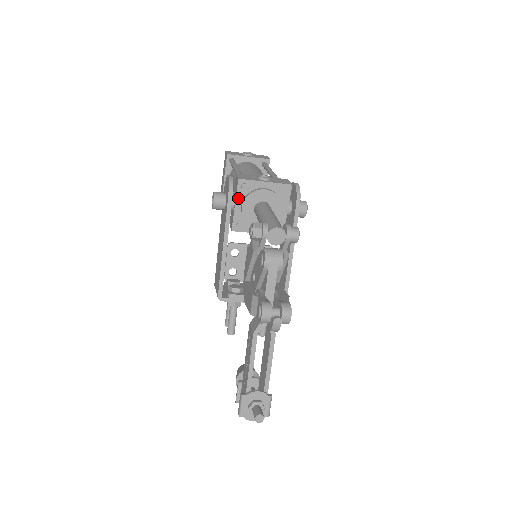
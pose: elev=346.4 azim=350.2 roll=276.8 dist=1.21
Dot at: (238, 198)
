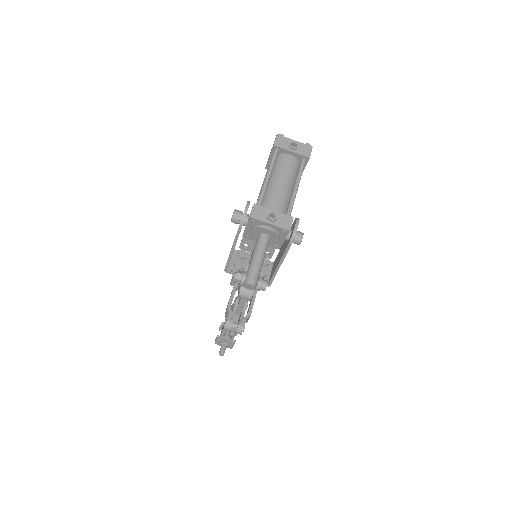
Dot at: (248, 225)
